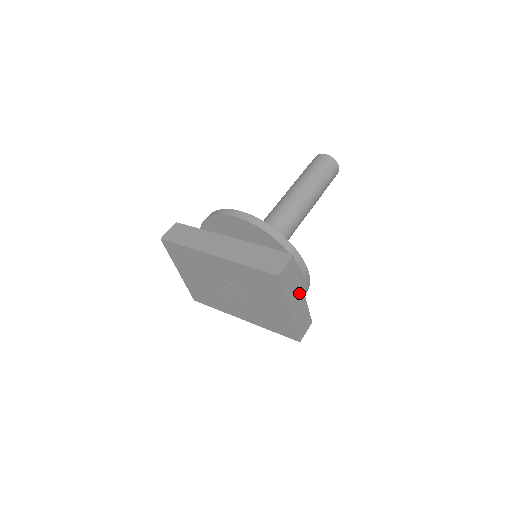
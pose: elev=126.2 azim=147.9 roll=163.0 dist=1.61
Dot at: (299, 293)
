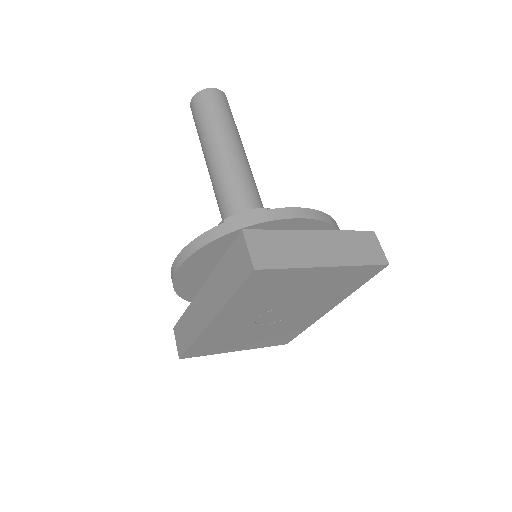
Dot at: (311, 240)
